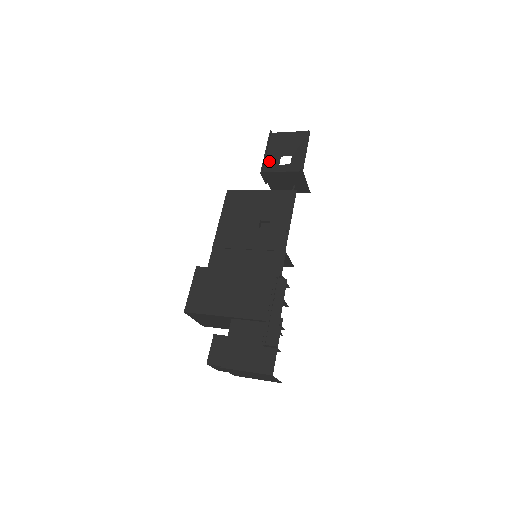
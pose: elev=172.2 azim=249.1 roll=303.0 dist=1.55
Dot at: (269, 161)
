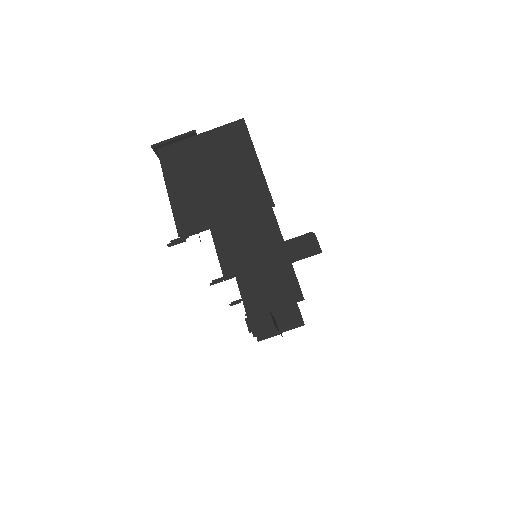
Dot at: occluded
